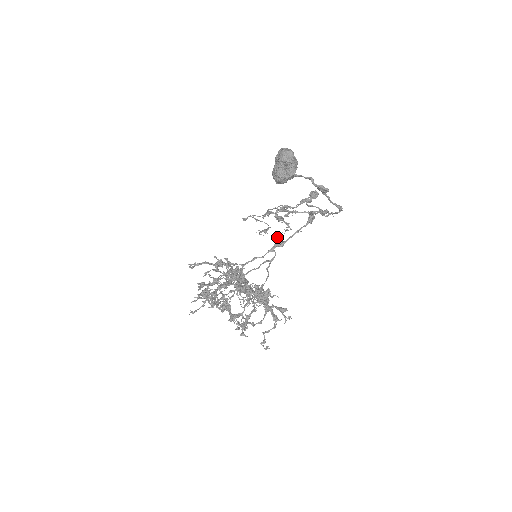
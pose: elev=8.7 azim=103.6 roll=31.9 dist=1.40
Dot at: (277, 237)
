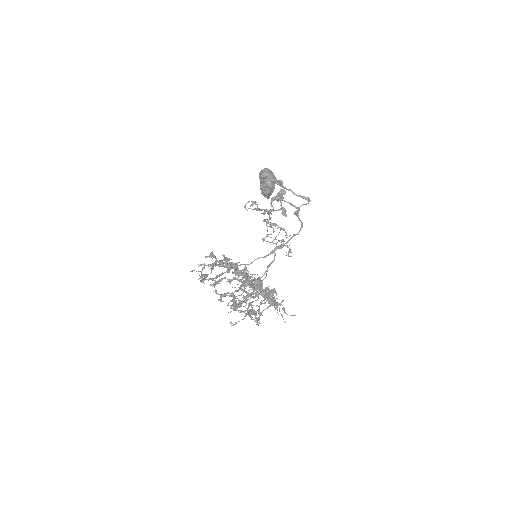
Dot at: (277, 242)
